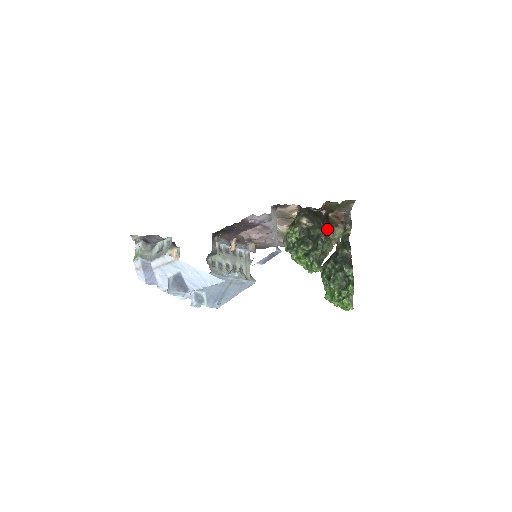
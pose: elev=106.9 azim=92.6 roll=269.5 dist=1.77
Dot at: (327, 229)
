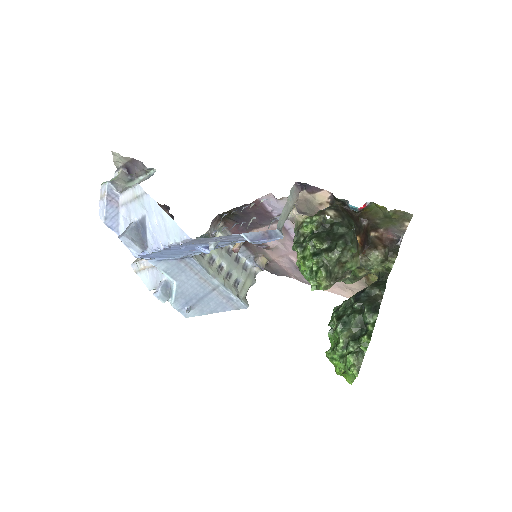
Dot at: (360, 243)
